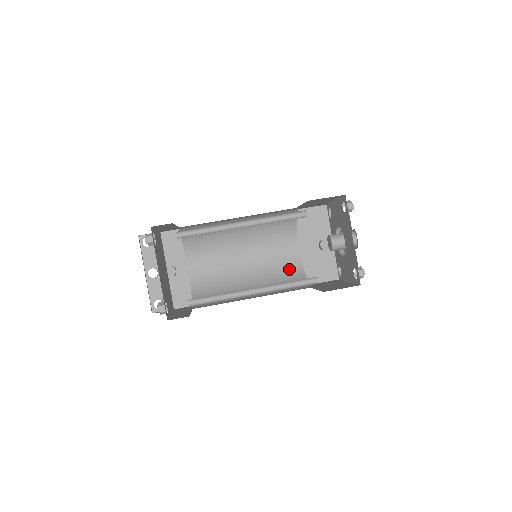
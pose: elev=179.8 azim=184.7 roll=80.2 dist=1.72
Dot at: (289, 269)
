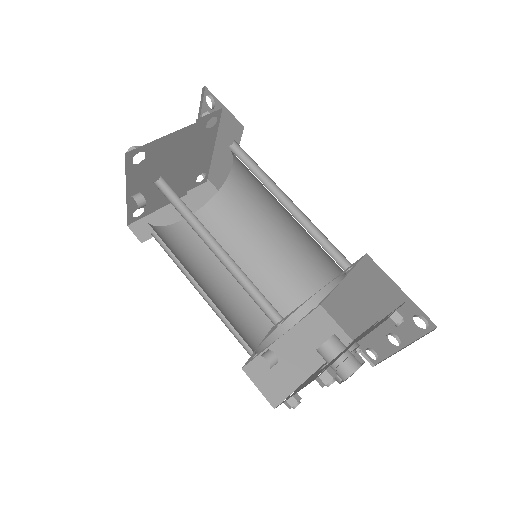
Dot at: (310, 283)
